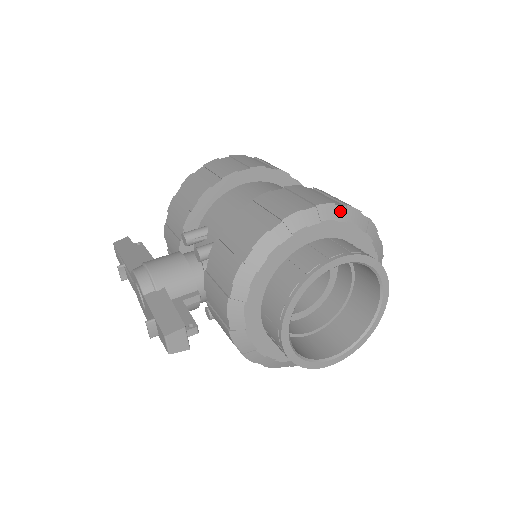
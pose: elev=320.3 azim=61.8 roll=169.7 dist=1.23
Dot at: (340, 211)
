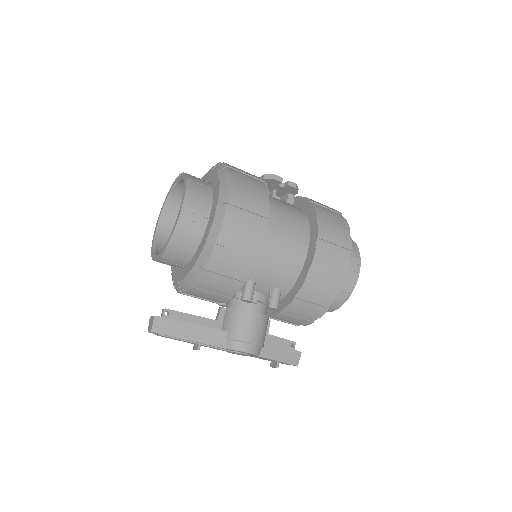
Dot at: occluded
